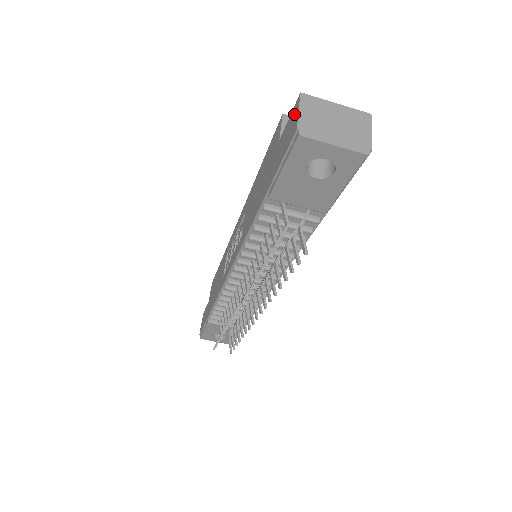
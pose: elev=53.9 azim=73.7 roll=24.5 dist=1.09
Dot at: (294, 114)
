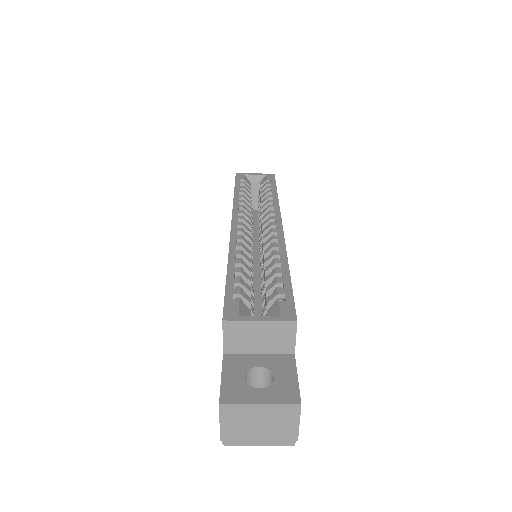
Dot at: occluded
